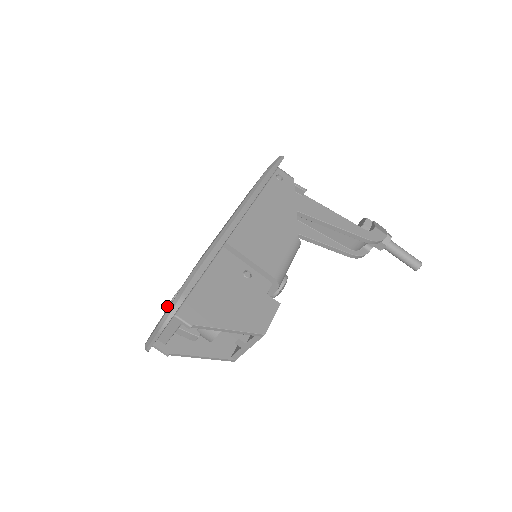
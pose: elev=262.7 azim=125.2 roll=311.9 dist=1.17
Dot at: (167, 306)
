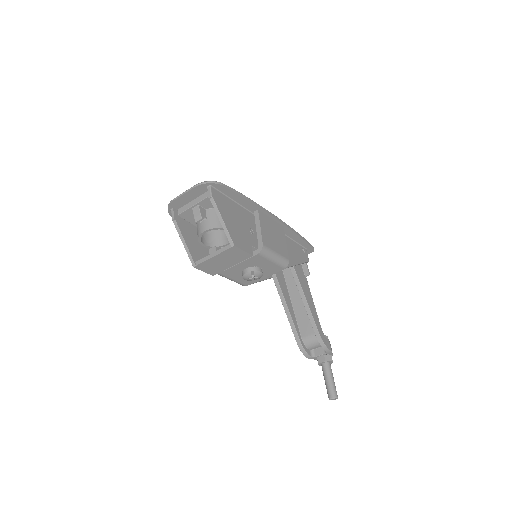
Dot at: occluded
